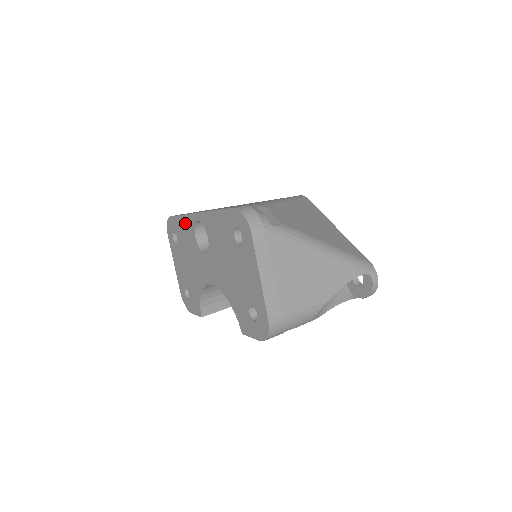
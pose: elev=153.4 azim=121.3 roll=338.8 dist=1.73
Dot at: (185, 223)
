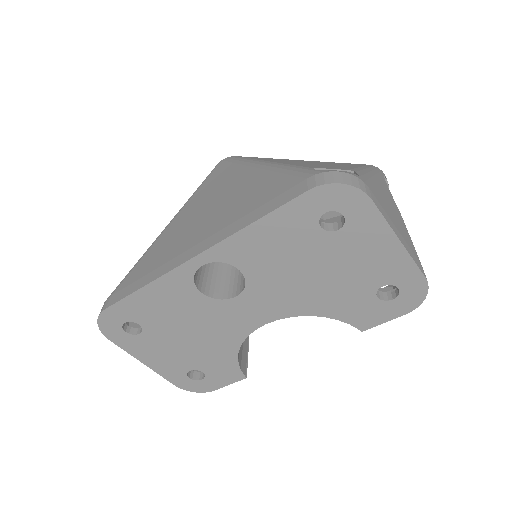
Dot at: (161, 291)
